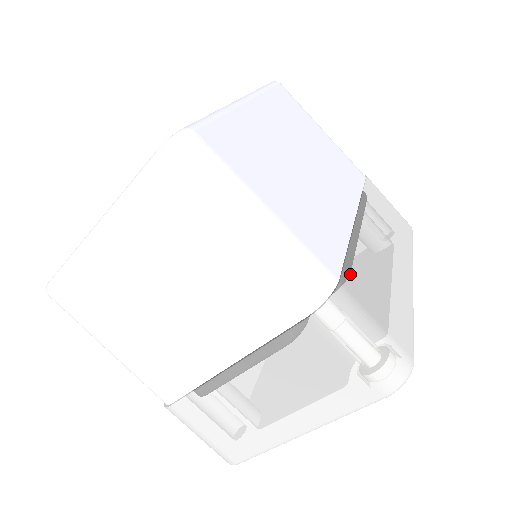
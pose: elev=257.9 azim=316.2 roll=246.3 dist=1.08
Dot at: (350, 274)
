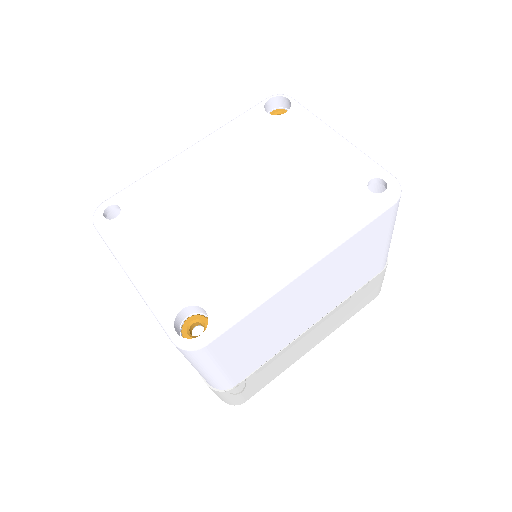
Dot at: (250, 378)
